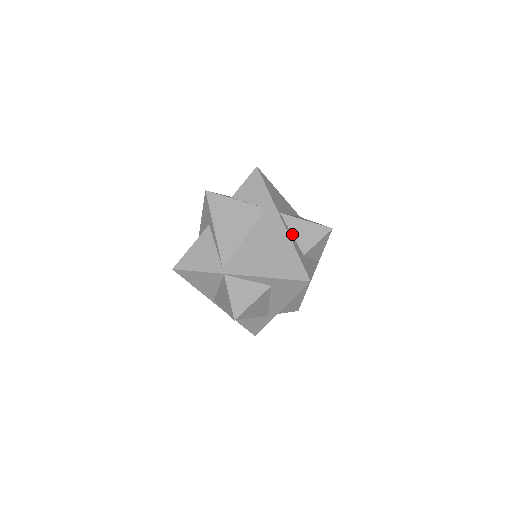
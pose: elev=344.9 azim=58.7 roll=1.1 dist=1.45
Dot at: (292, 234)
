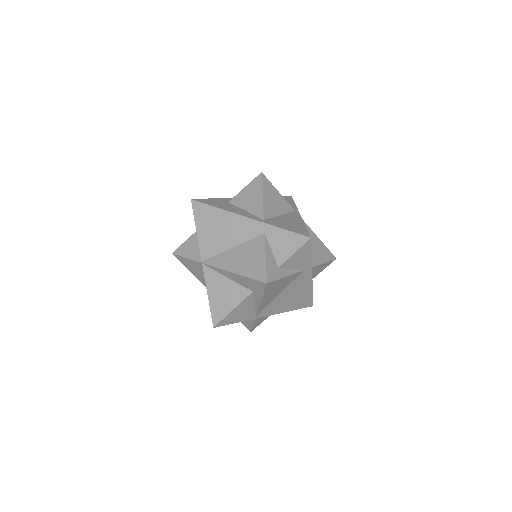
Dot at: occluded
